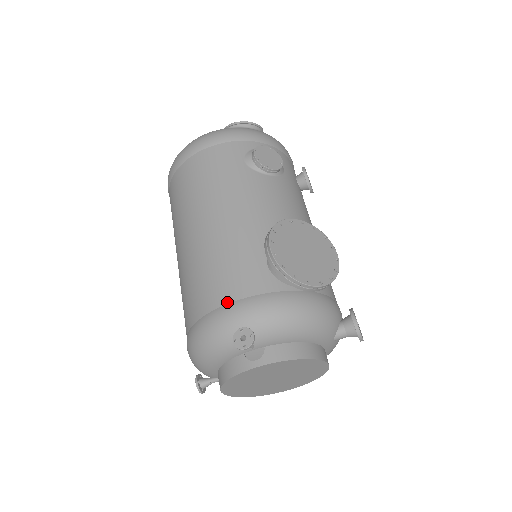
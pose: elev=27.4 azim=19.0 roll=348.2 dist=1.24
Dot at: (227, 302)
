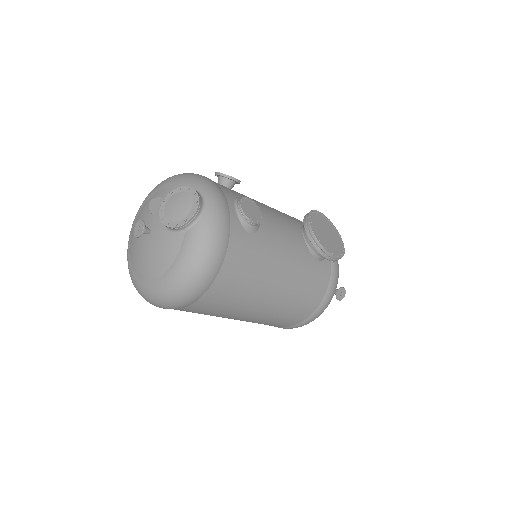
Dot at: (324, 296)
